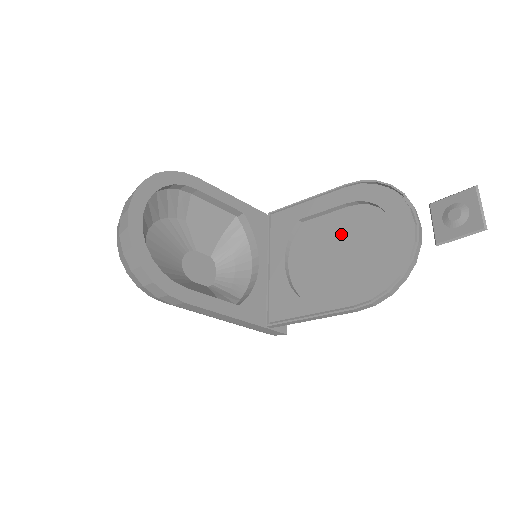
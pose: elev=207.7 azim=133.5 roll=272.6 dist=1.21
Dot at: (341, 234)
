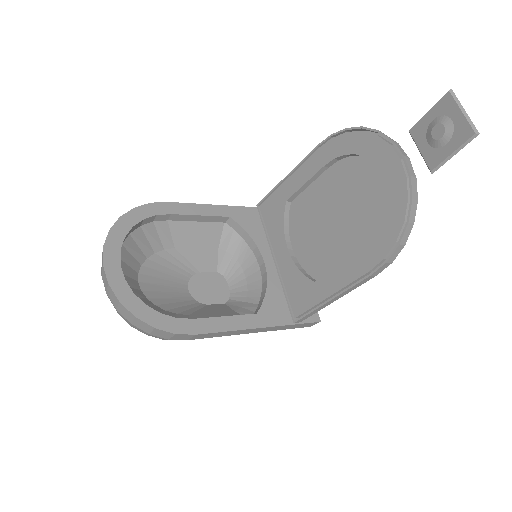
Dot at: (332, 199)
